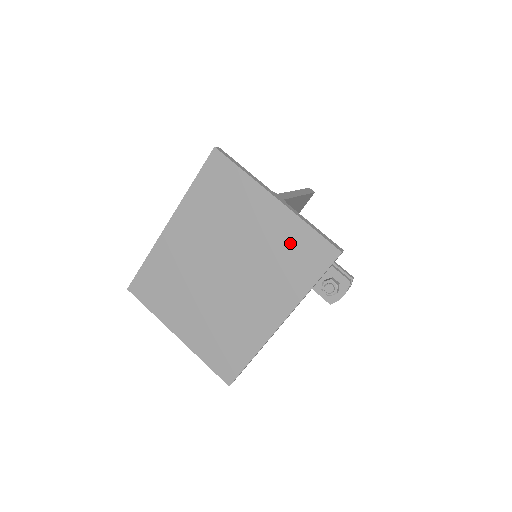
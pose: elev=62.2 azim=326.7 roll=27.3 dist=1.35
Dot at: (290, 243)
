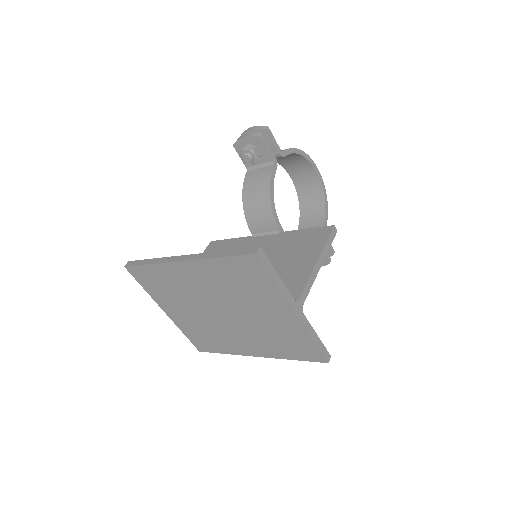
Dot at: (291, 337)
